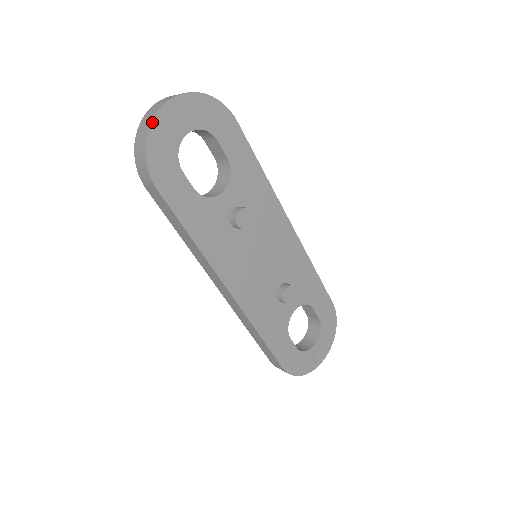
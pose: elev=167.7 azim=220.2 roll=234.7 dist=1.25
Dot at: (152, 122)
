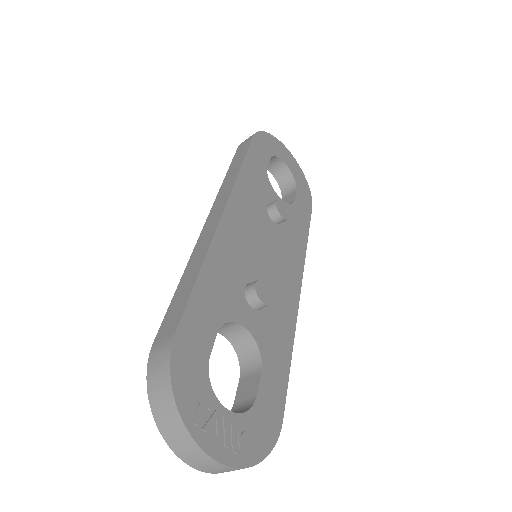
Dot at: (277, 139)
